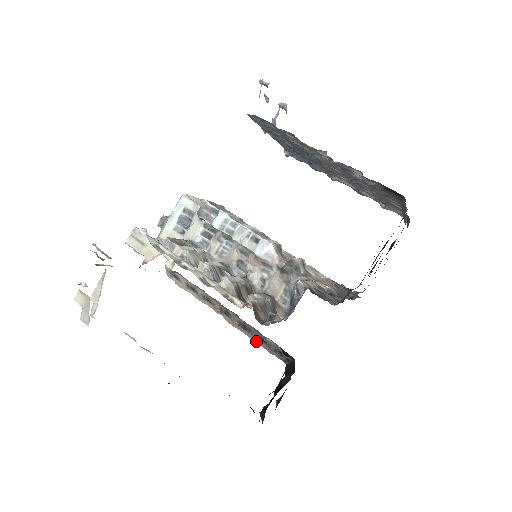
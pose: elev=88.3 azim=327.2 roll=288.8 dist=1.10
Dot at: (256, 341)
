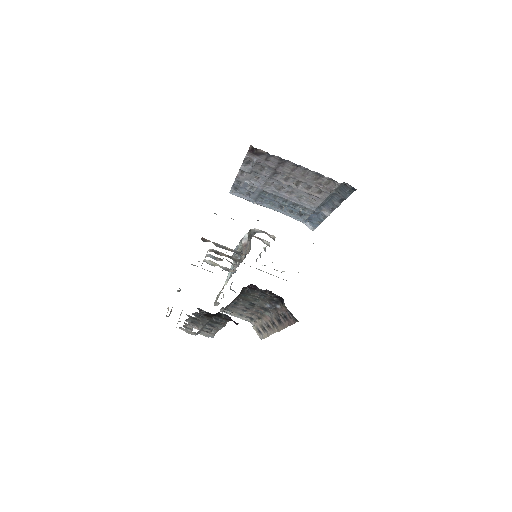
Dot at: (287, 326)
